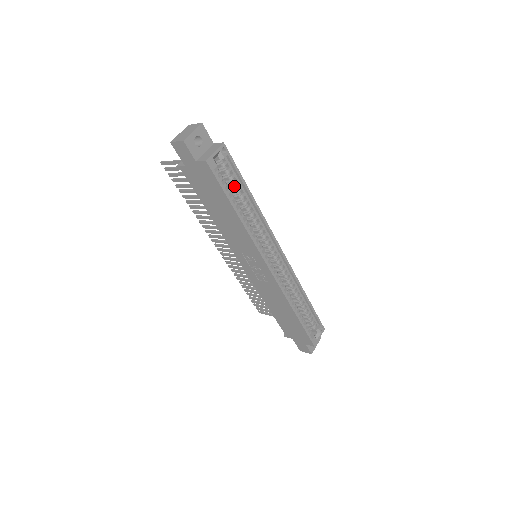
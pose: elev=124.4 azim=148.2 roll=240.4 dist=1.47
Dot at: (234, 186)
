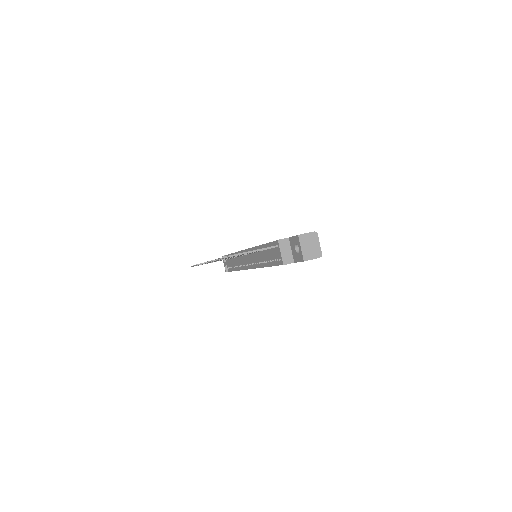
Dot at: occluded
